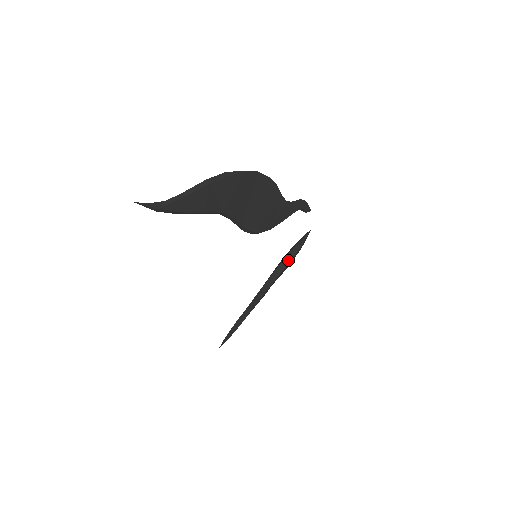
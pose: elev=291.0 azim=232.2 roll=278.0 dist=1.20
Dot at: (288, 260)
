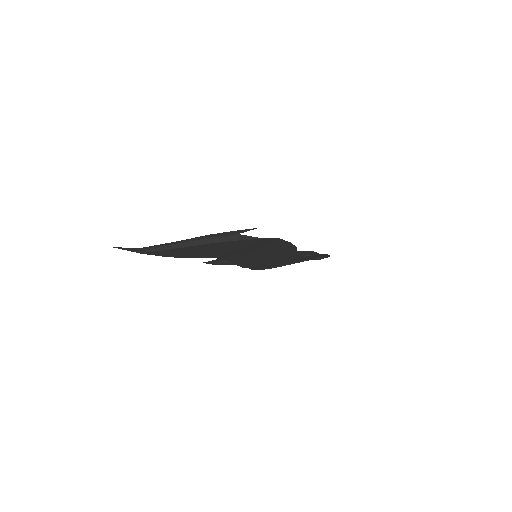
Dot at: occluded
